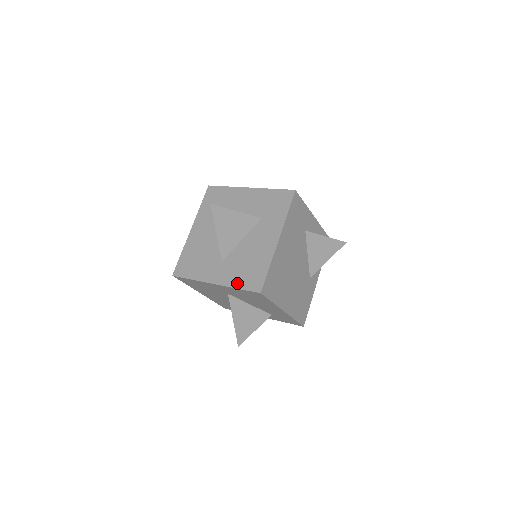
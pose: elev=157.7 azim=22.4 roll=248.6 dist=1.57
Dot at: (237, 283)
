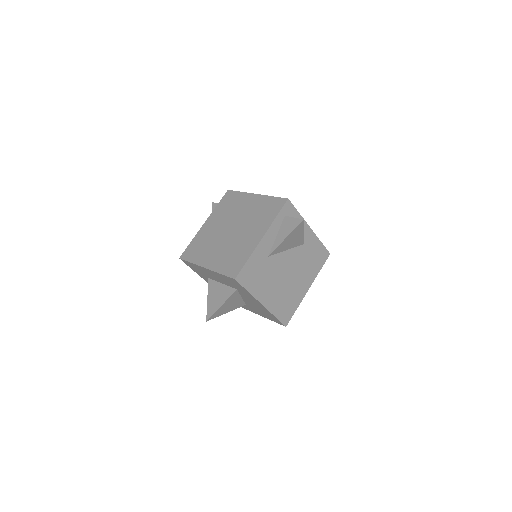
Dot at: (268, 318)
